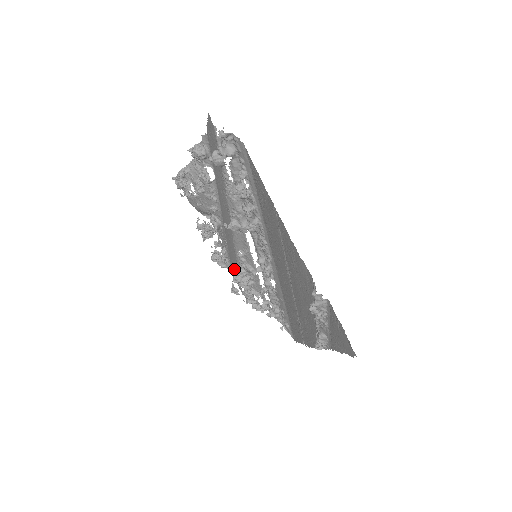
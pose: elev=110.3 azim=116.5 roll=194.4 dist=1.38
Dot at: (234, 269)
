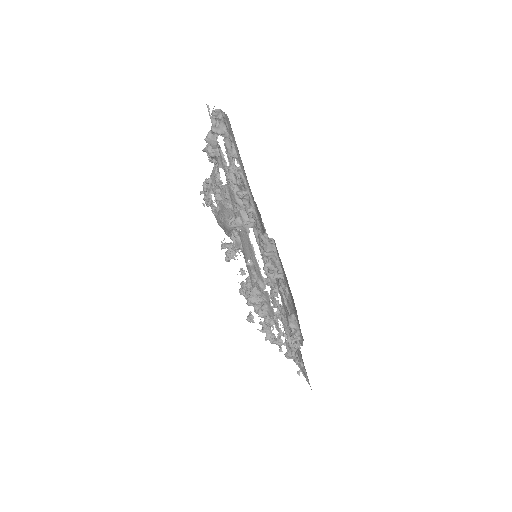
Dot at: occluded
